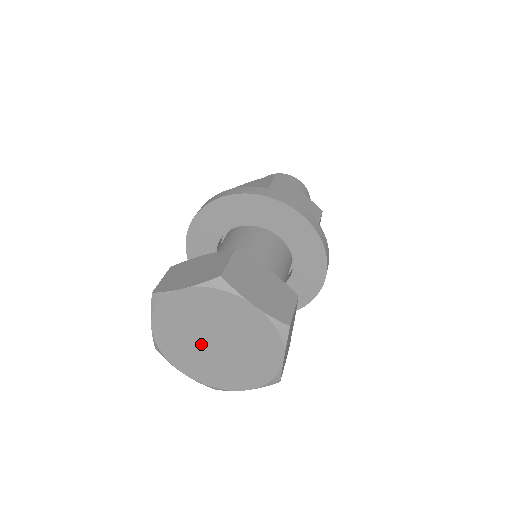
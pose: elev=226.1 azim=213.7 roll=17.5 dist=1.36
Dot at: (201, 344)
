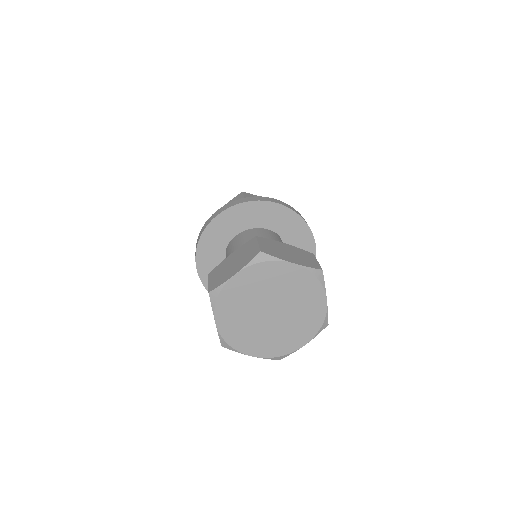
Dot at: (259, 307)
